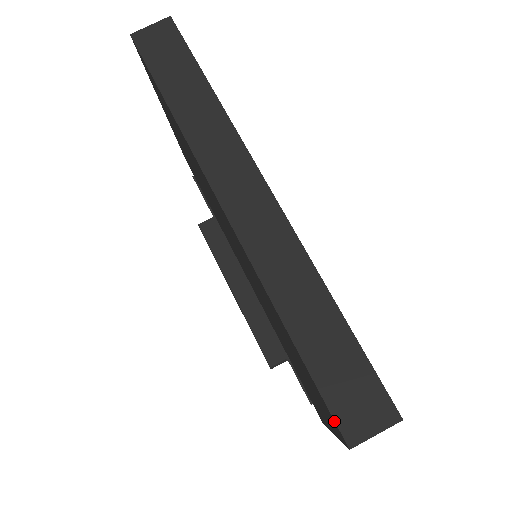
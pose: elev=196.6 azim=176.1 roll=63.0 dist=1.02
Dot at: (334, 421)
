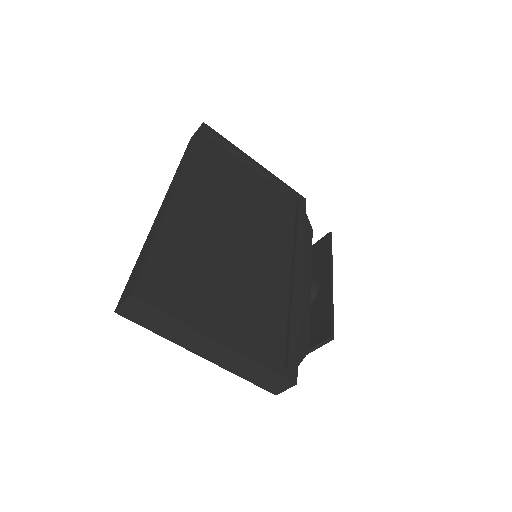
Dot at: occluded
